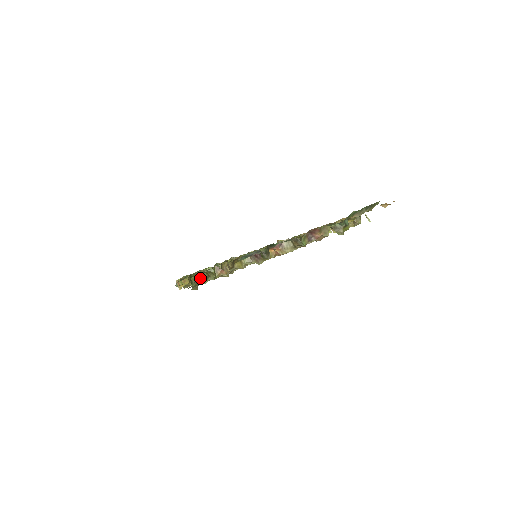
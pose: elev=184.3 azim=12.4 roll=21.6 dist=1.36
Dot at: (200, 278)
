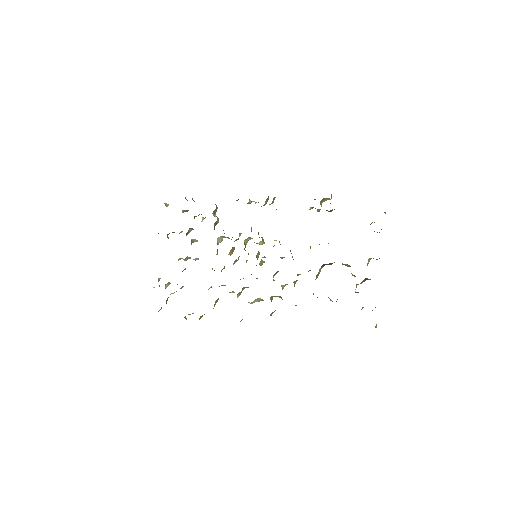
Dot at: (376, 325)
